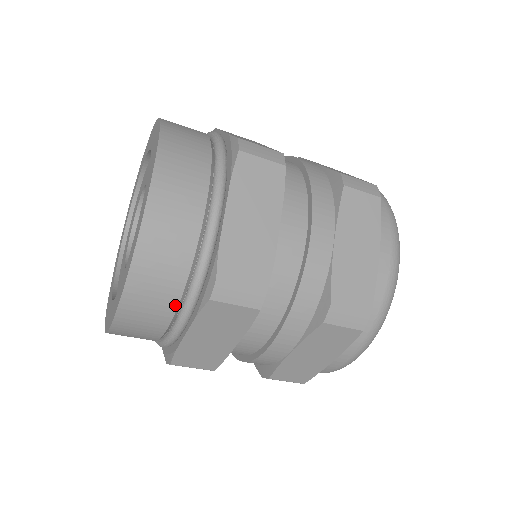
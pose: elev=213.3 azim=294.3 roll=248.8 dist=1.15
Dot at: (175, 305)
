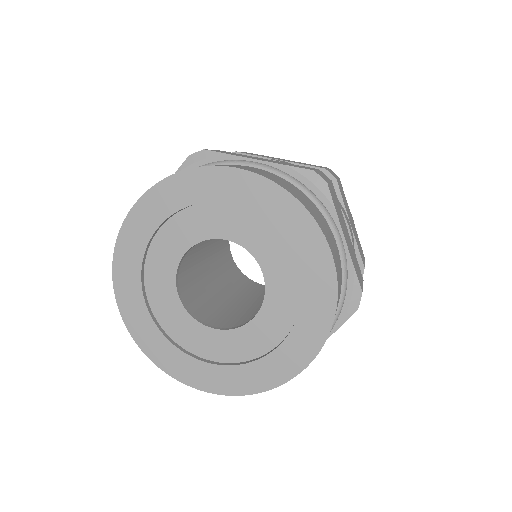
Dot at: occluded
